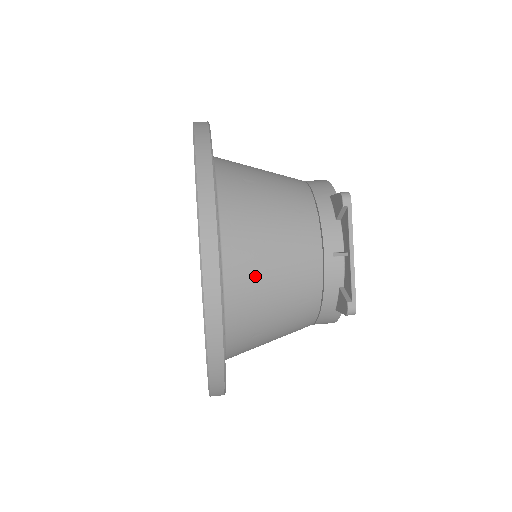
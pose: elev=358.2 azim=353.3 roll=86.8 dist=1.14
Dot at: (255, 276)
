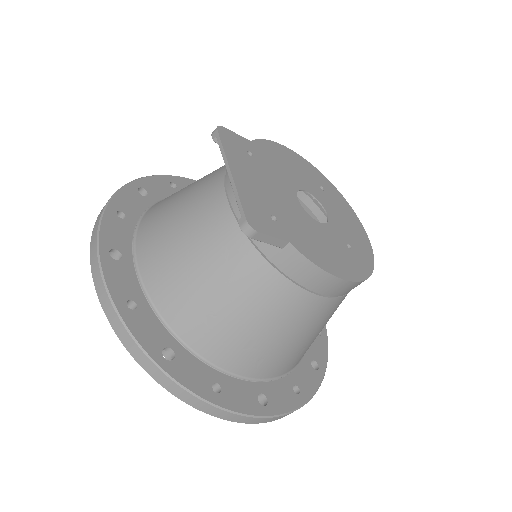
Dot at: (165, 254)
